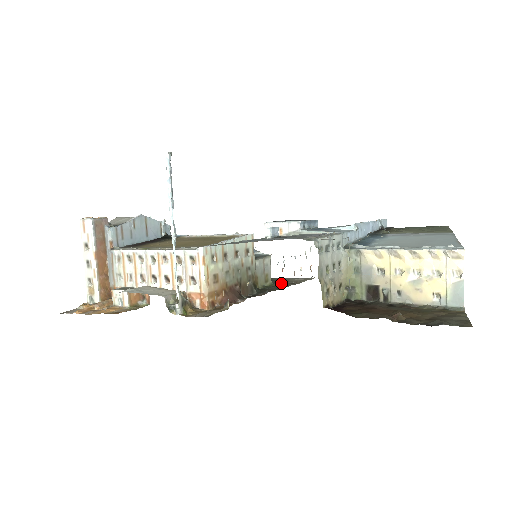
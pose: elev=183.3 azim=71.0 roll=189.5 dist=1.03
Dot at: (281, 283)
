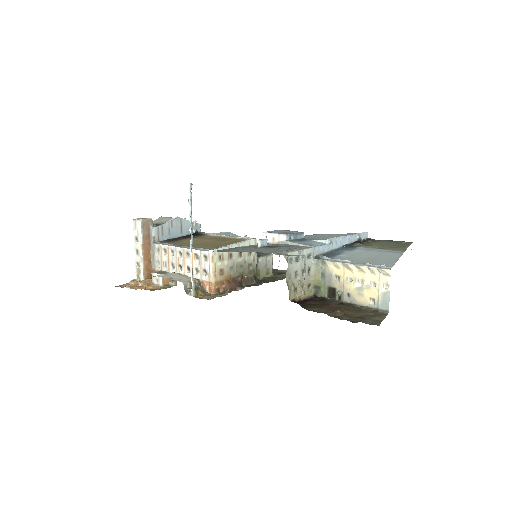
Dot at: (280, 275)
